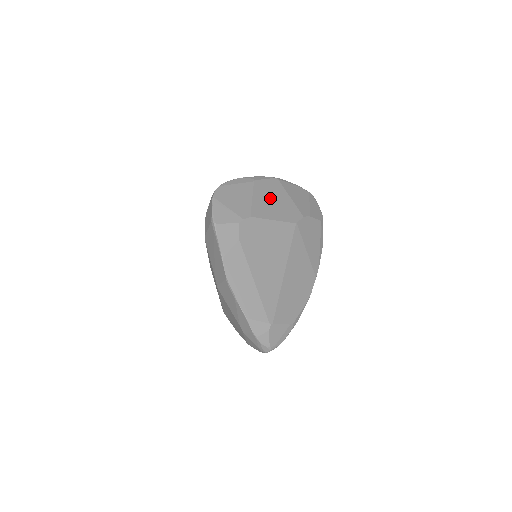
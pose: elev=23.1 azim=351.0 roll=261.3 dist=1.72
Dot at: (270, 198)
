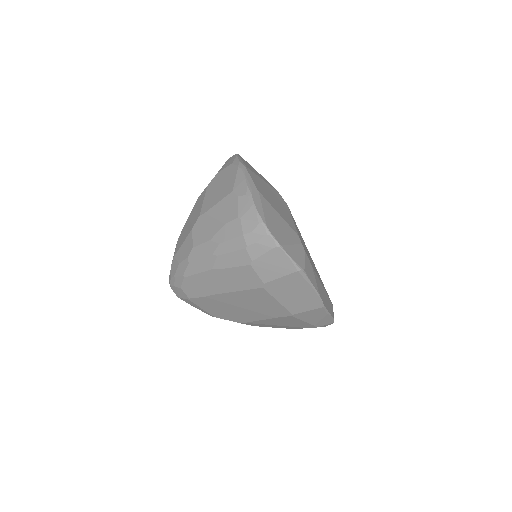
Dot at: (272, 198)
